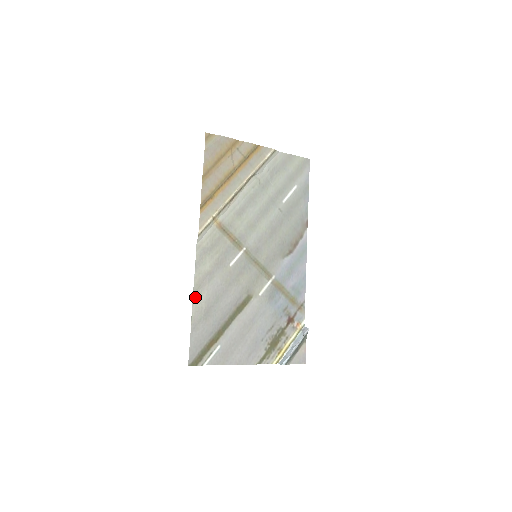
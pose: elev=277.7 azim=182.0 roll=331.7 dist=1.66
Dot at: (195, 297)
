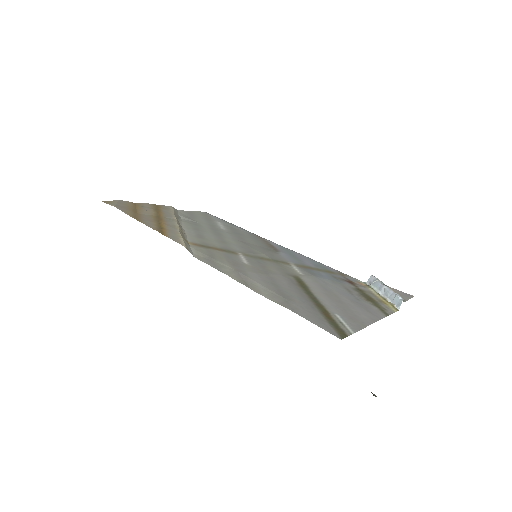
Dot at: (253, 289)
